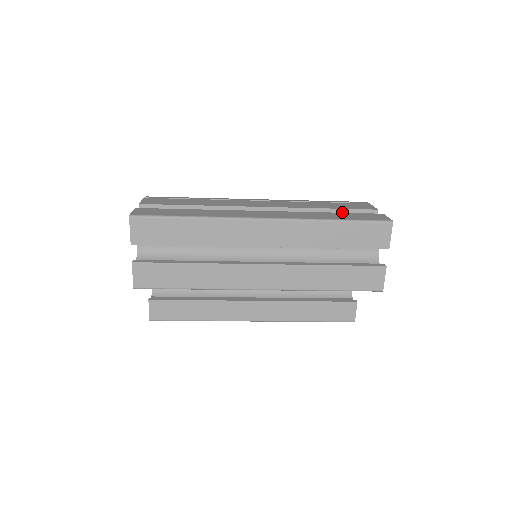
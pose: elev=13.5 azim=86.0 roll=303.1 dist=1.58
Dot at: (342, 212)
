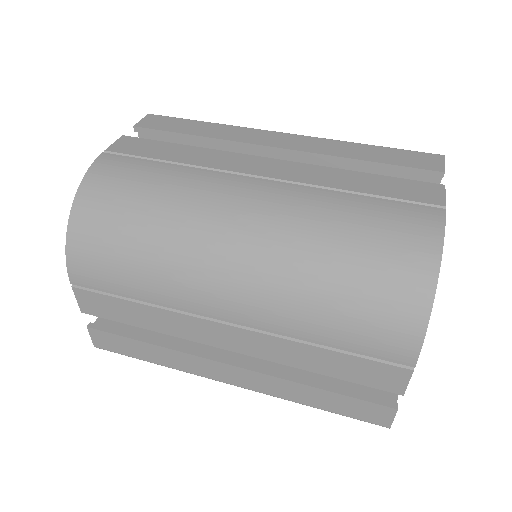
Dot at: (347, 377)
